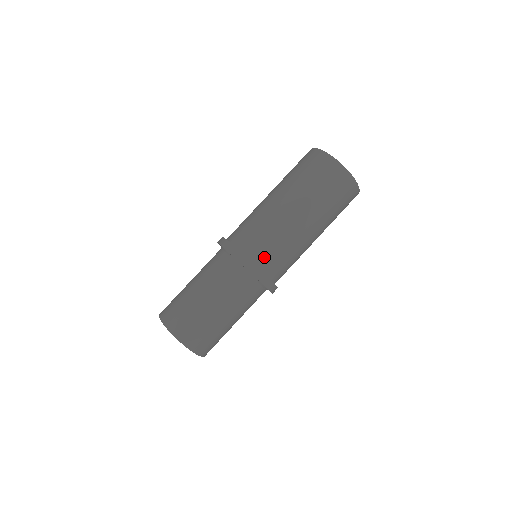
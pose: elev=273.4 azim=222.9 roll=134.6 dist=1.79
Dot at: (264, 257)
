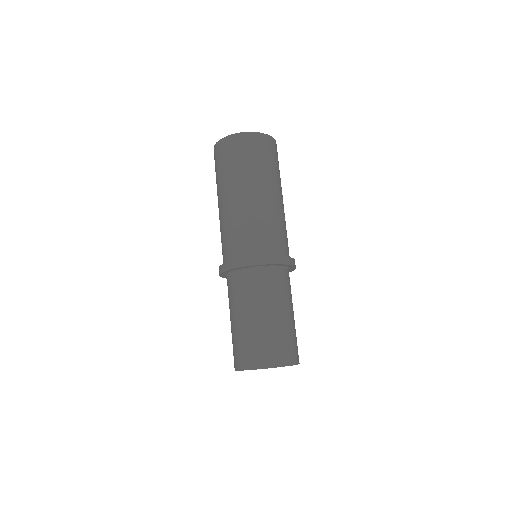
Dot at: (234, 249)
